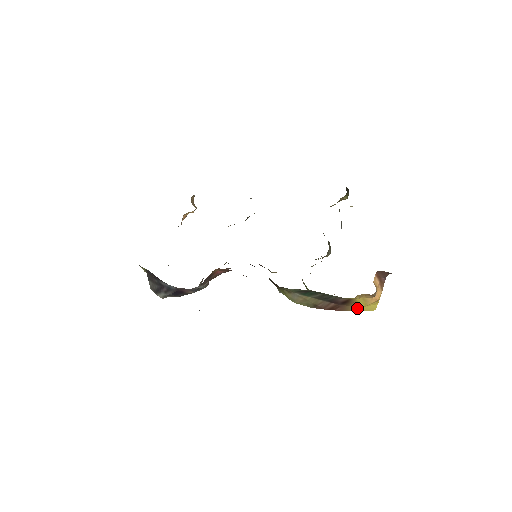
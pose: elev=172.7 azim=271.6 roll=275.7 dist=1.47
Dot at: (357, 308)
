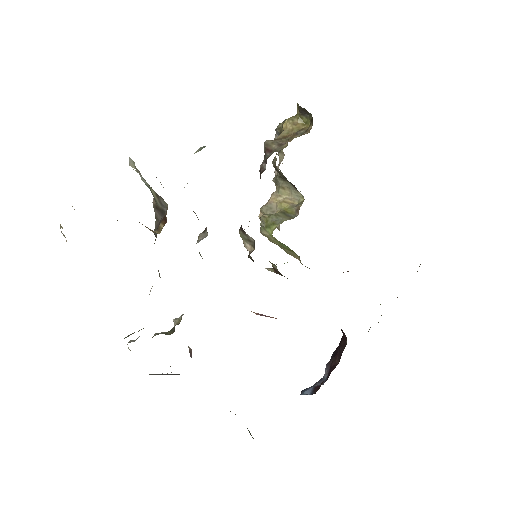
Dot at: occluded
